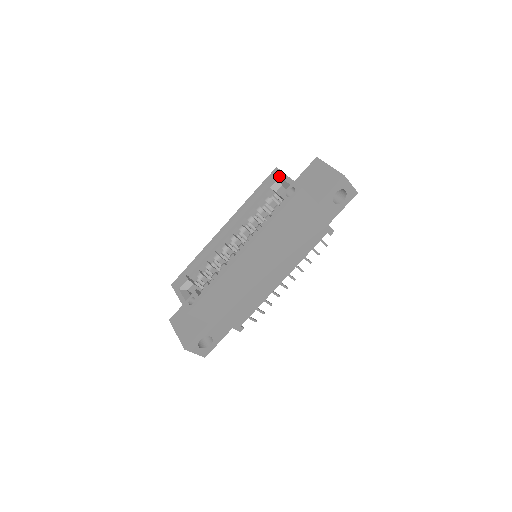
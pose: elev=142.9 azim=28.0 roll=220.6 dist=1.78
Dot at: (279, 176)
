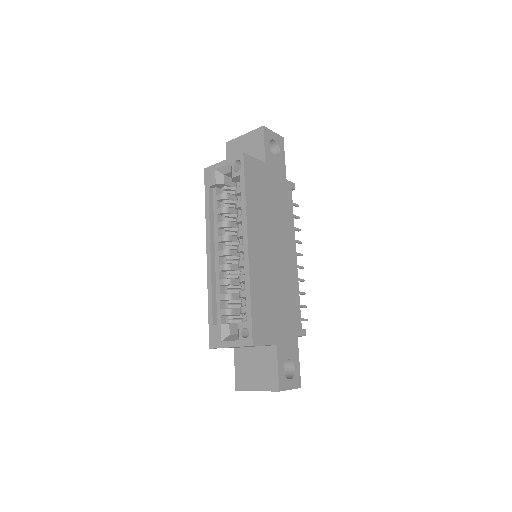
Dot at: (214, 170)
